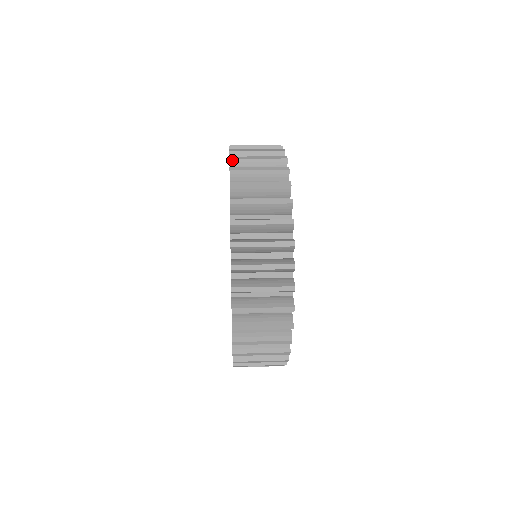
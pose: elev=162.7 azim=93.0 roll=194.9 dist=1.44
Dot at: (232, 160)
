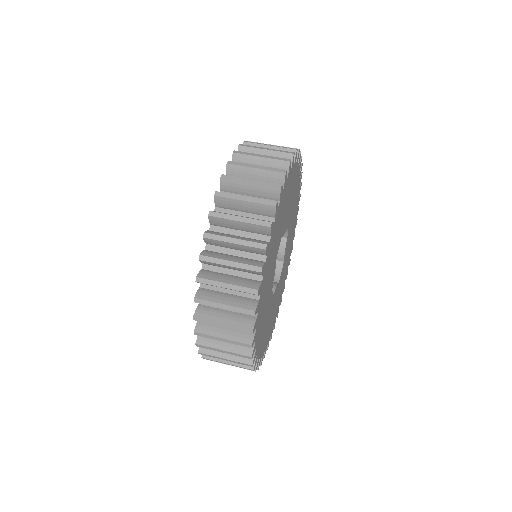
Dot at: (241, 147)
